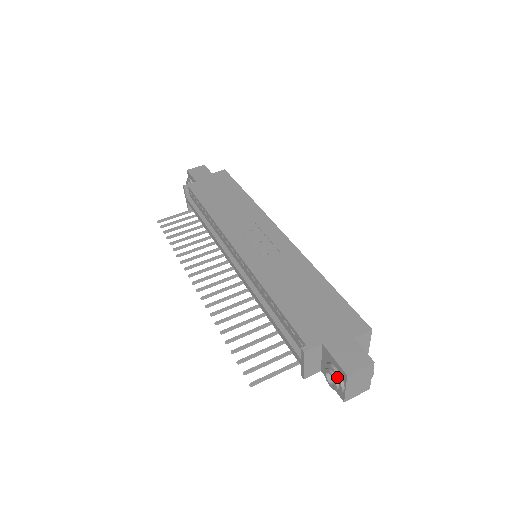
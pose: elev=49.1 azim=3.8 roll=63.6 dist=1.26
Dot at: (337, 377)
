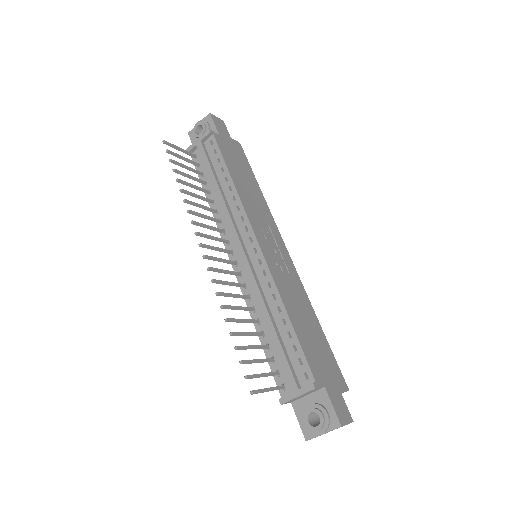
Dot at: (327, 422)
